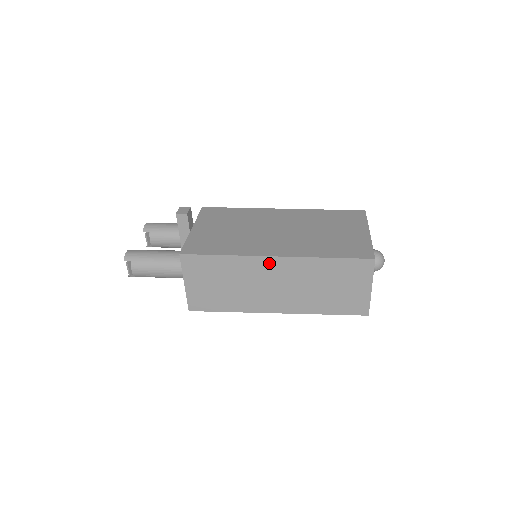
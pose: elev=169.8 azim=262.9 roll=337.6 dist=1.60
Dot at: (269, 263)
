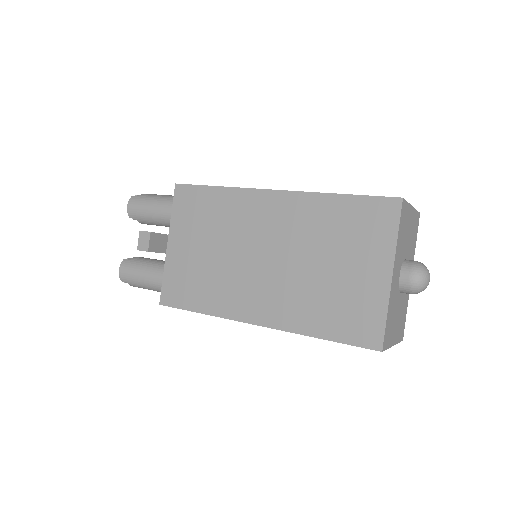
Dot at: occluded
